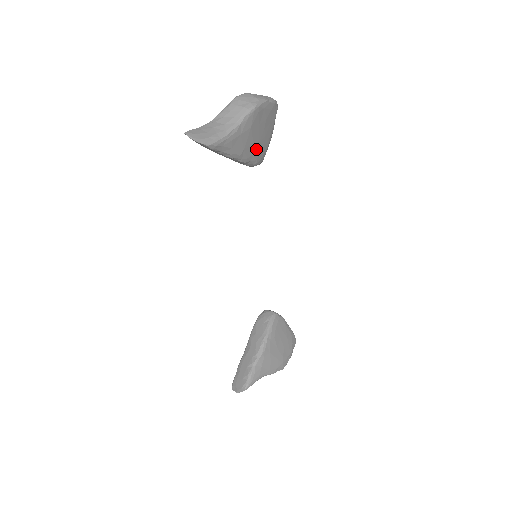
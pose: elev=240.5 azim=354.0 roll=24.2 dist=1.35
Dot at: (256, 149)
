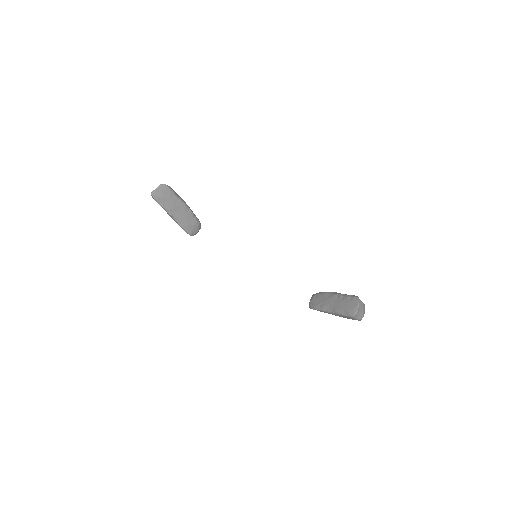
Dot at: occluded
